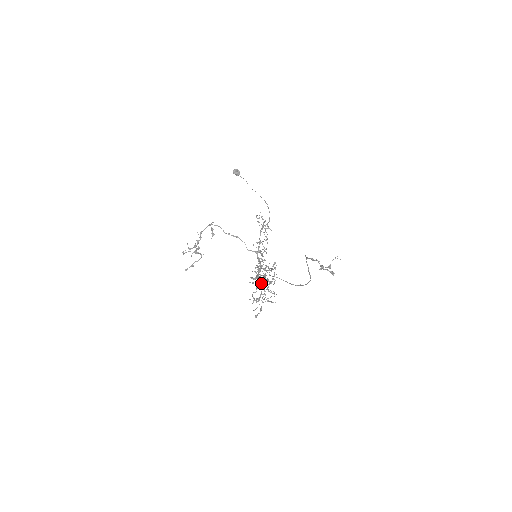
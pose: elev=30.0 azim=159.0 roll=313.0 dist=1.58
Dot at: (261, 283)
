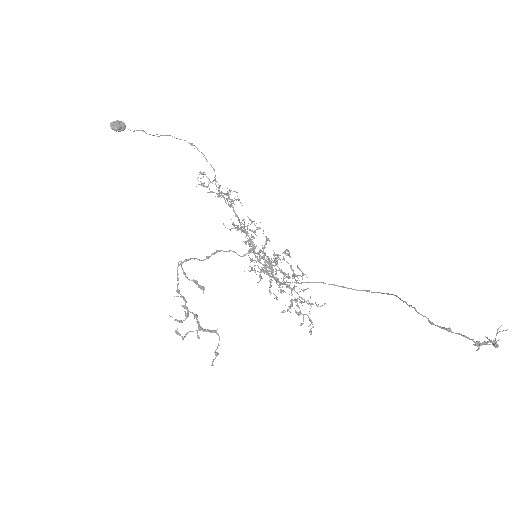
Dot at: occluded
